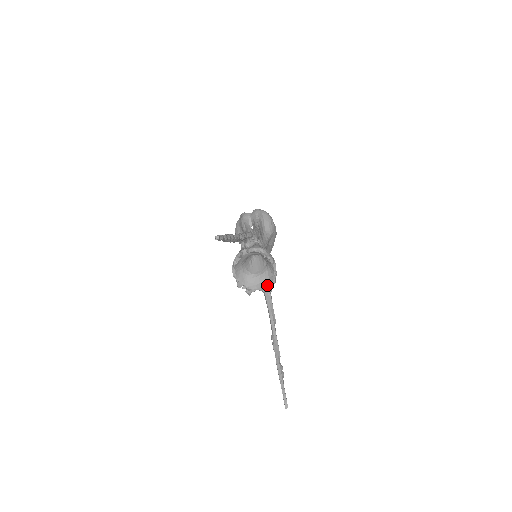
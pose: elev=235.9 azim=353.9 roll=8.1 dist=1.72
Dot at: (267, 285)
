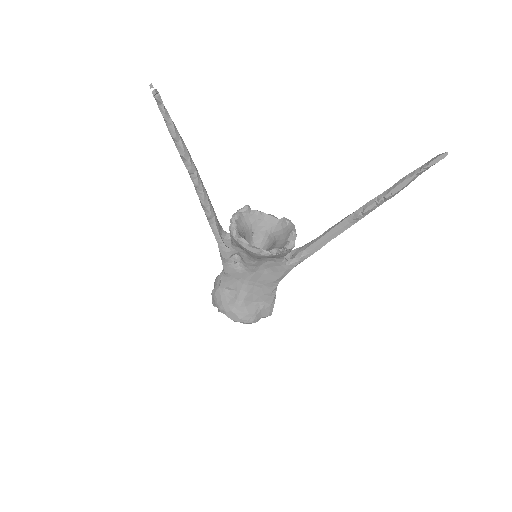
Dot at: (289, 228)
